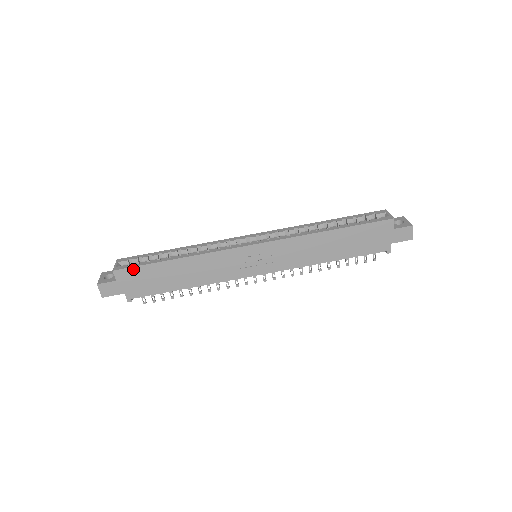
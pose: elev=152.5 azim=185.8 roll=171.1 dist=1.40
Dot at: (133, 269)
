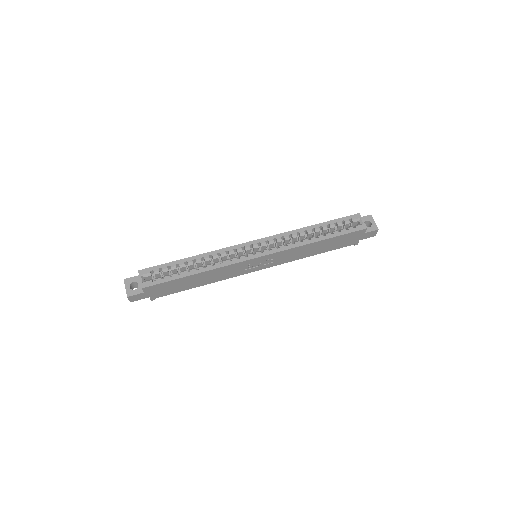
Dot at: (159, 285)
